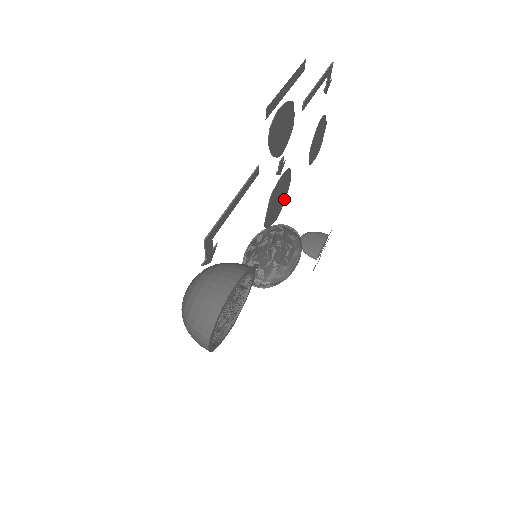
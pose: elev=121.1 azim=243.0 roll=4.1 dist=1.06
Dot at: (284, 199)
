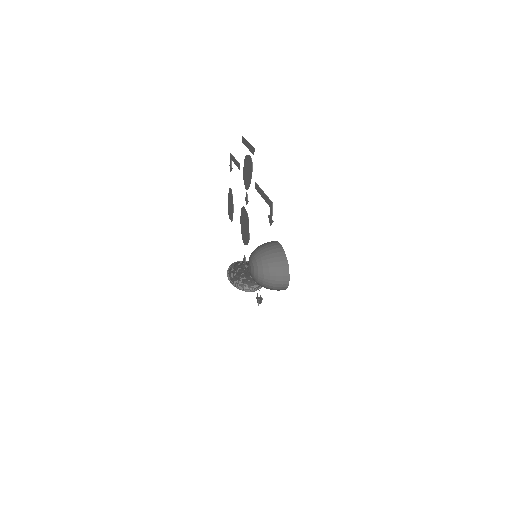
Dot at: (242, 232)
